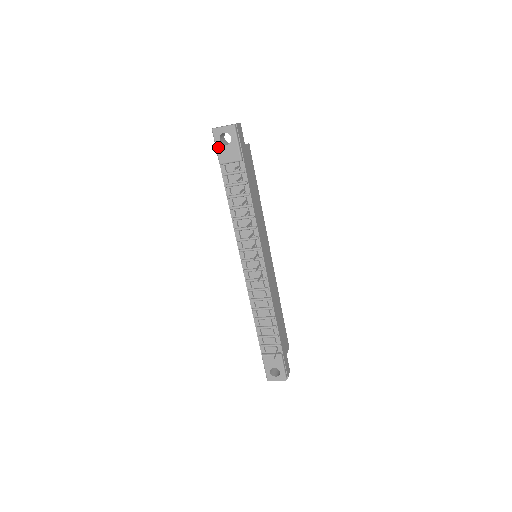
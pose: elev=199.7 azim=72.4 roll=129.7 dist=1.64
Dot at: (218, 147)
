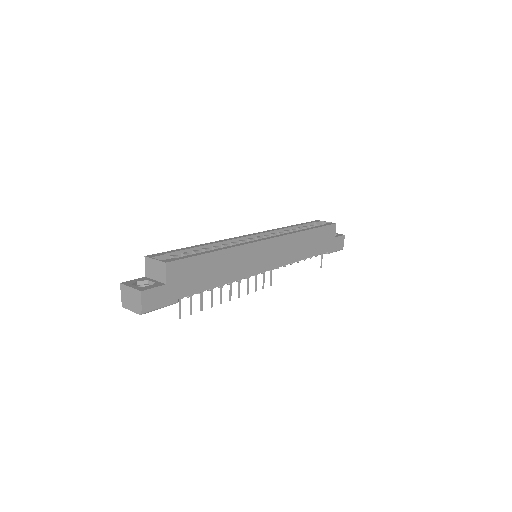
Dot at: occluded
